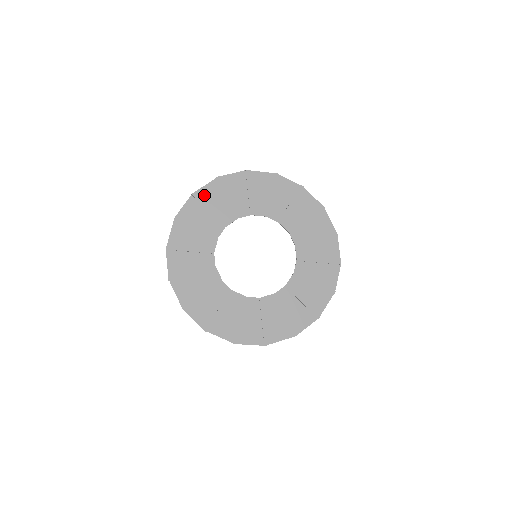
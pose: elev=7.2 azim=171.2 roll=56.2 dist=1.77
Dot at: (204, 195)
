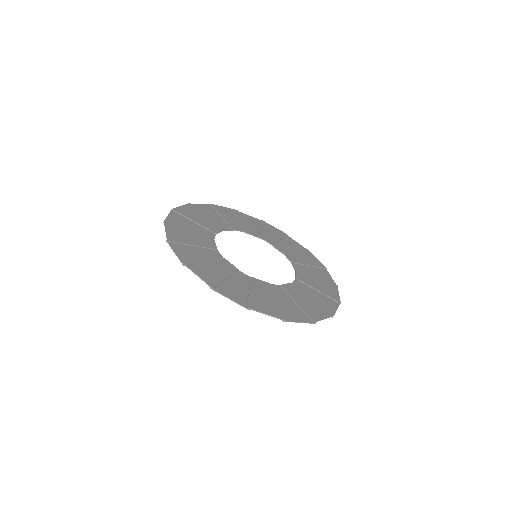
Dot at: (267, 226)
